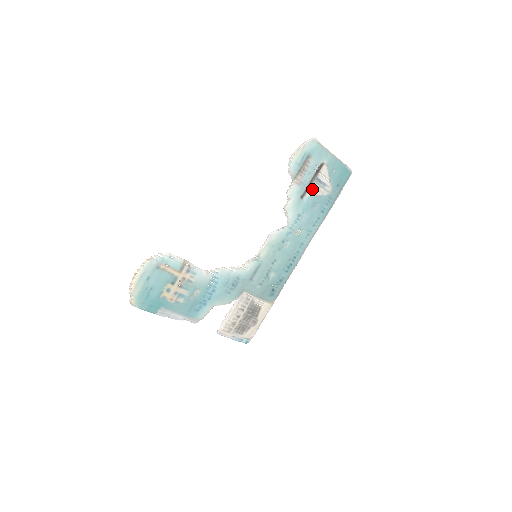
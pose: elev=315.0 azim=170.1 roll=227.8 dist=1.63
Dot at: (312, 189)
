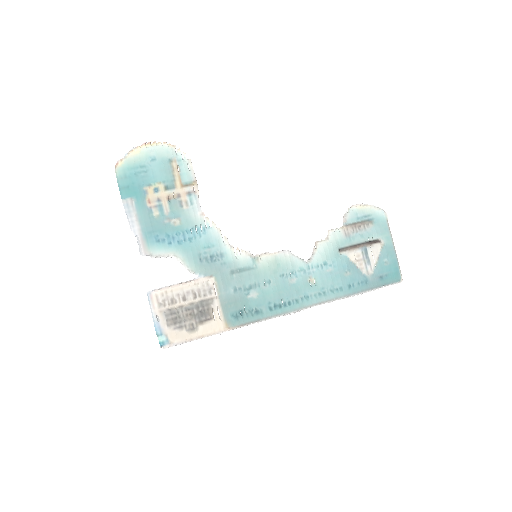
Dot at: (354, 254)
